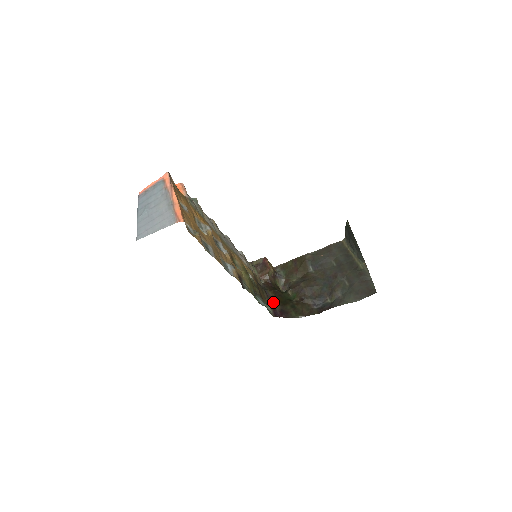
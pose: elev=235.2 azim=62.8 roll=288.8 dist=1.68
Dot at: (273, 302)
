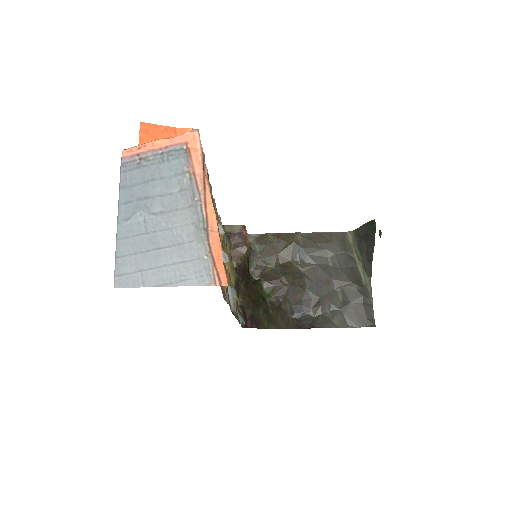
Dot at: (244, 301)
